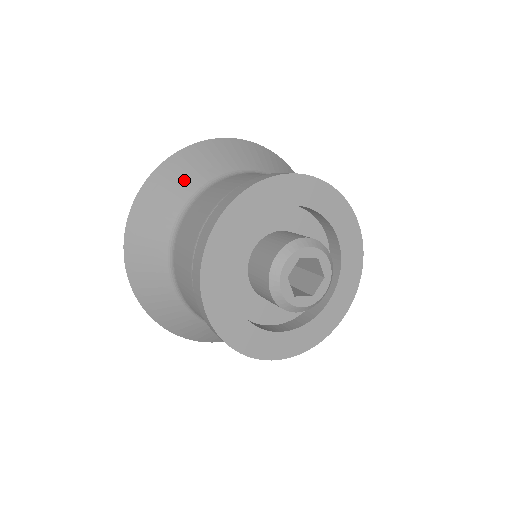
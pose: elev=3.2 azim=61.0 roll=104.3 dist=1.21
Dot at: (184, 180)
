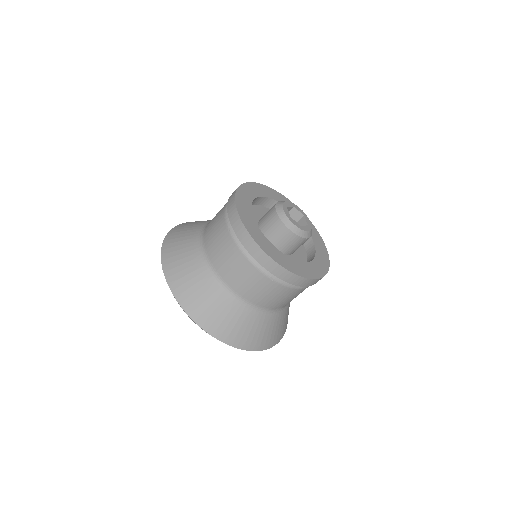
Dot at: (185, 239)
